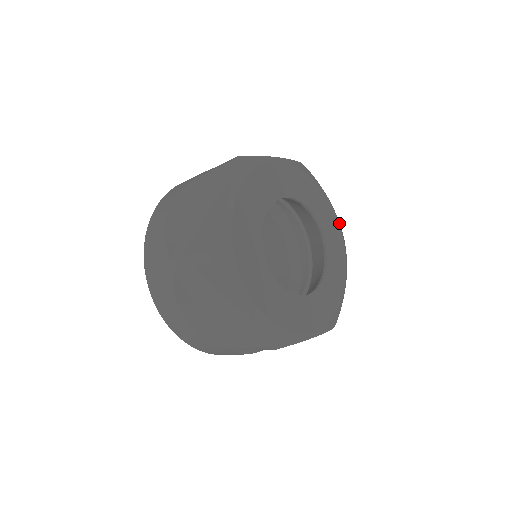
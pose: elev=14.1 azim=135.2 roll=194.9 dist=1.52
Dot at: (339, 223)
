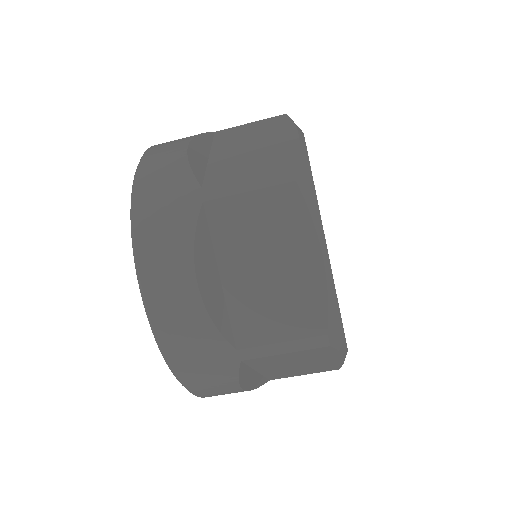
Dot at: occluded
